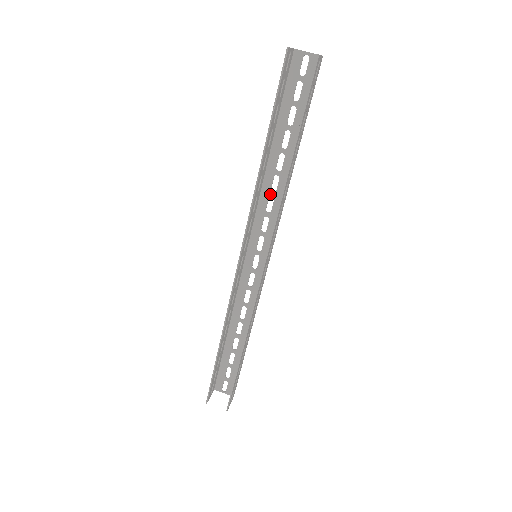
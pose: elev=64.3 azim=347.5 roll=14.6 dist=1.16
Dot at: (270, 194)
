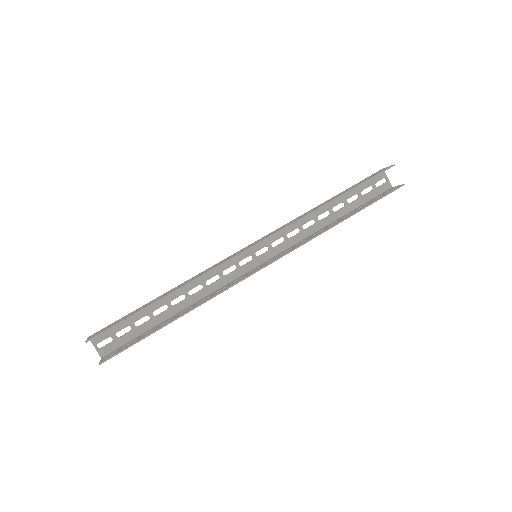
Dot at: (300, 227)
